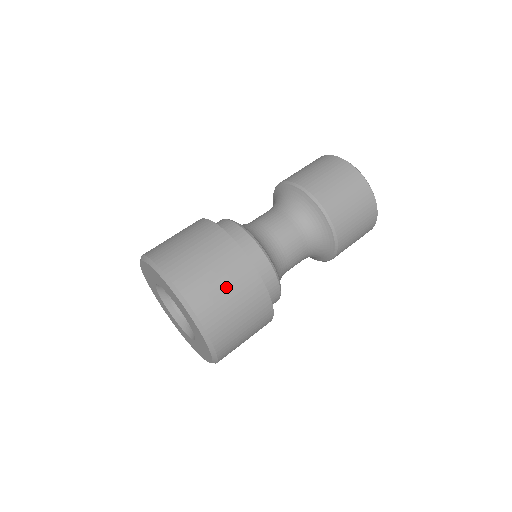
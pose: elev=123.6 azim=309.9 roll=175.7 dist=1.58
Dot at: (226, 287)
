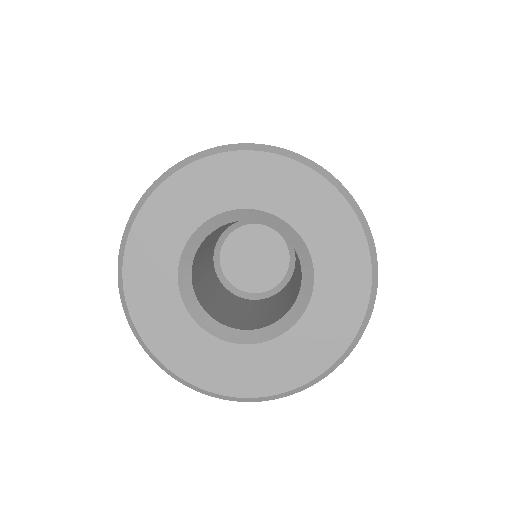
Dot at: occluded
